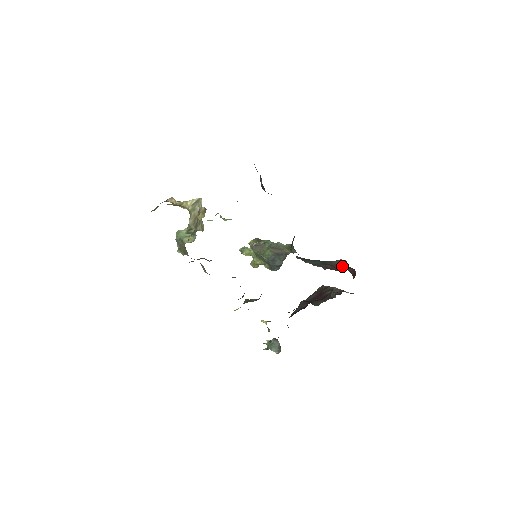
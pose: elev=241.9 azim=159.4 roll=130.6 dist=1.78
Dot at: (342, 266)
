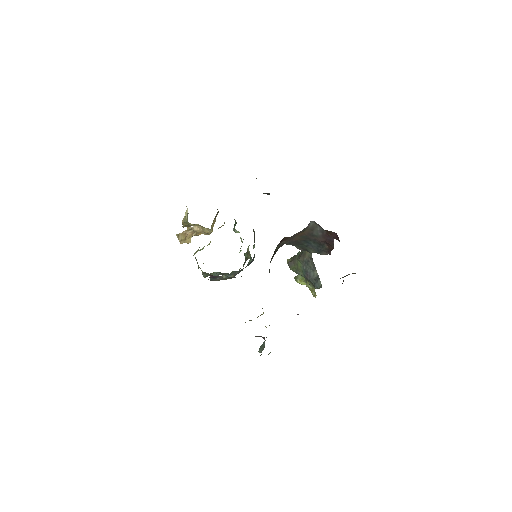
Dot at: (328, 236)
